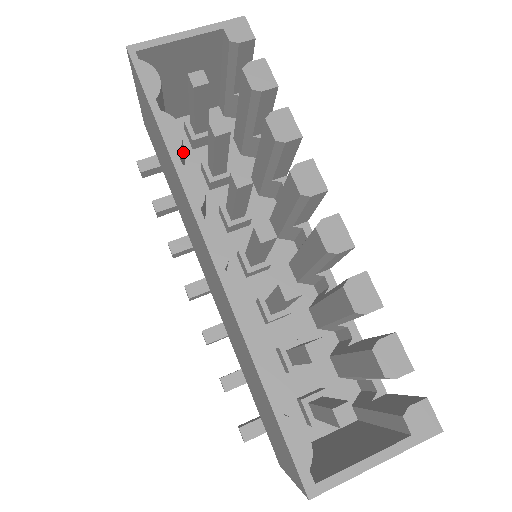
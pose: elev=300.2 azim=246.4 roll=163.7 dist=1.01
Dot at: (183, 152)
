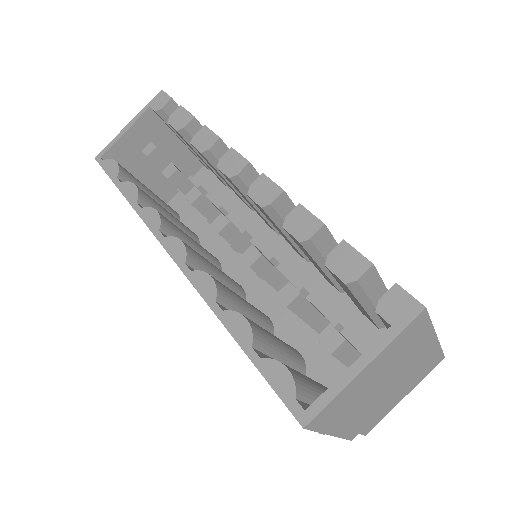
Dot at: (150, 202)
